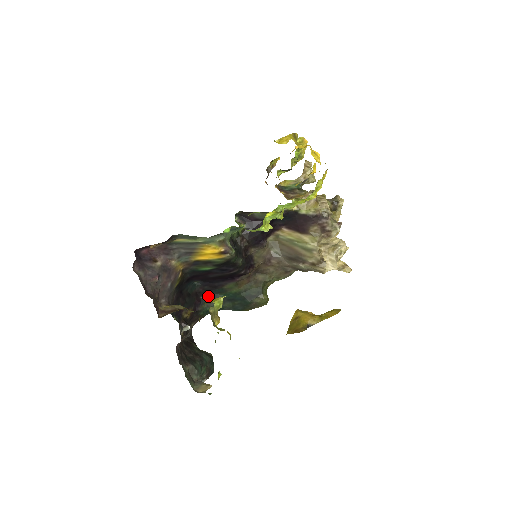
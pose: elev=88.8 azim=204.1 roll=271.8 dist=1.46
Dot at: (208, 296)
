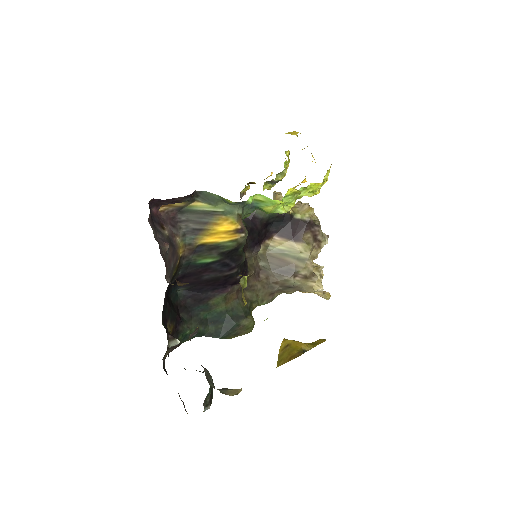
Dot at: (189, 314)
